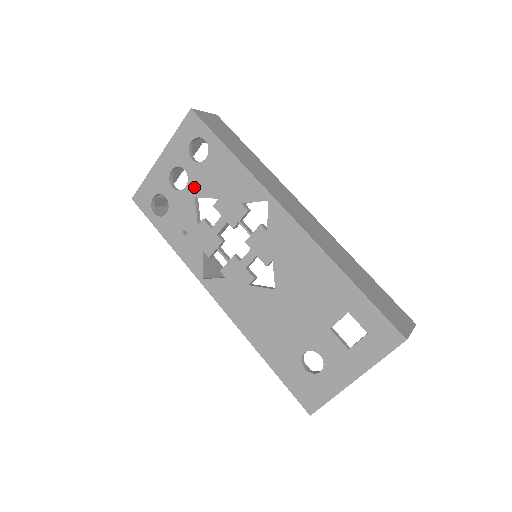
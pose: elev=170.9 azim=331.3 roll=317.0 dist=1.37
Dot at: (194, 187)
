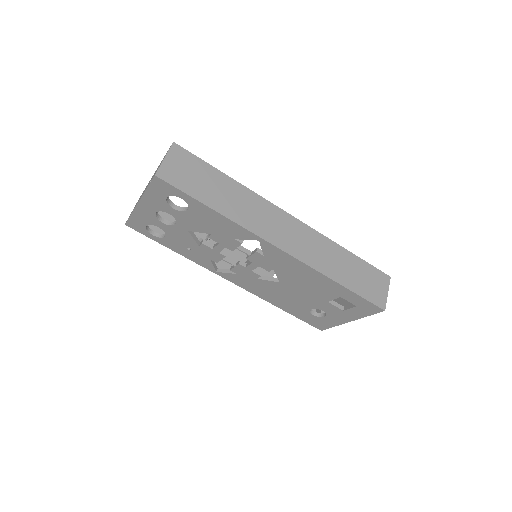
Dot at: (184, 225)
